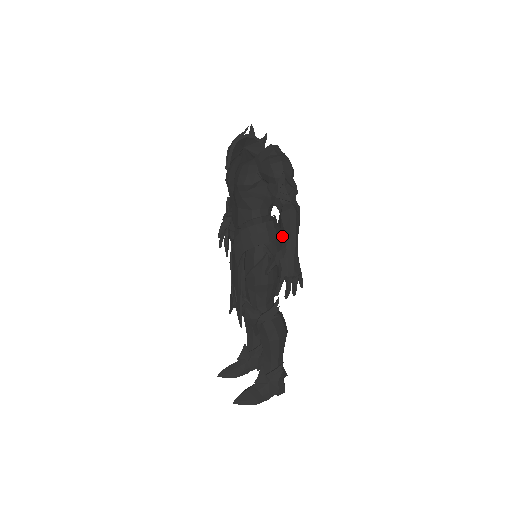
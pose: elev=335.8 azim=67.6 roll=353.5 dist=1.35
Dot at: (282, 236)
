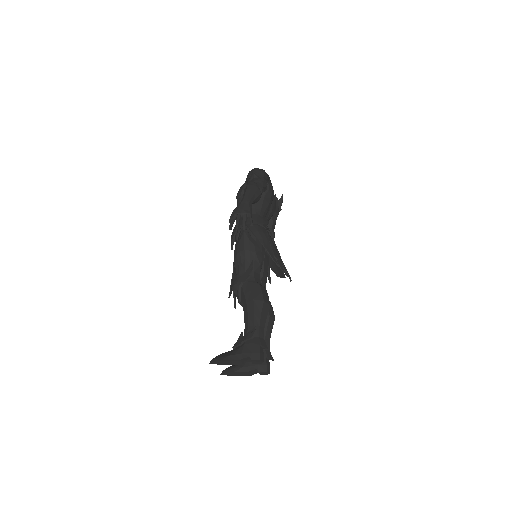
Dot at: occluded
